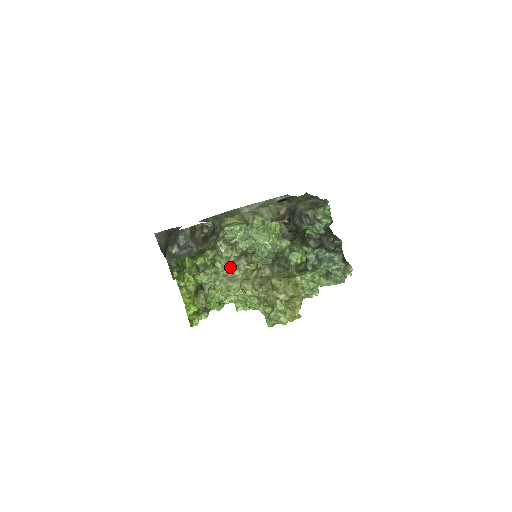
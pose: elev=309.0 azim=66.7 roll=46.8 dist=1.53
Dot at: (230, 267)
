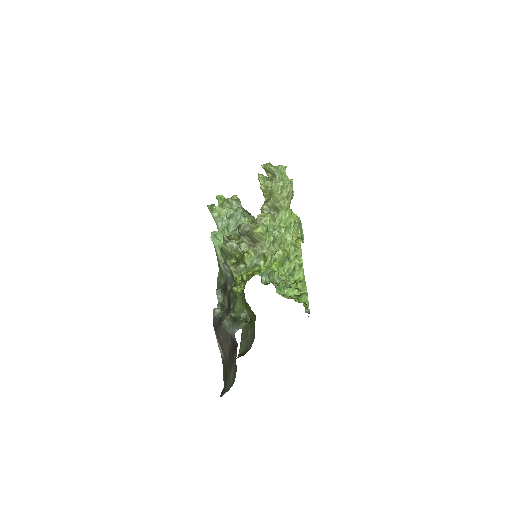
Dot at: (242, 229)
